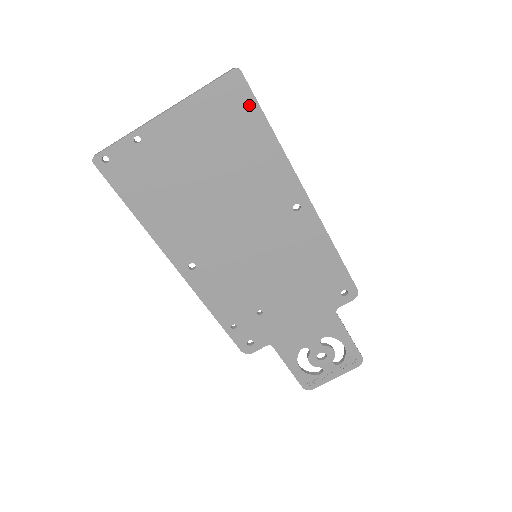
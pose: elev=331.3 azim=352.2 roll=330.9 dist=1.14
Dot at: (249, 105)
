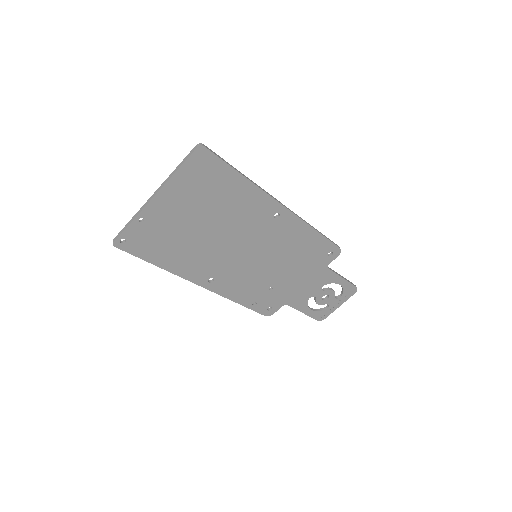
Dot at: (218, 165)
